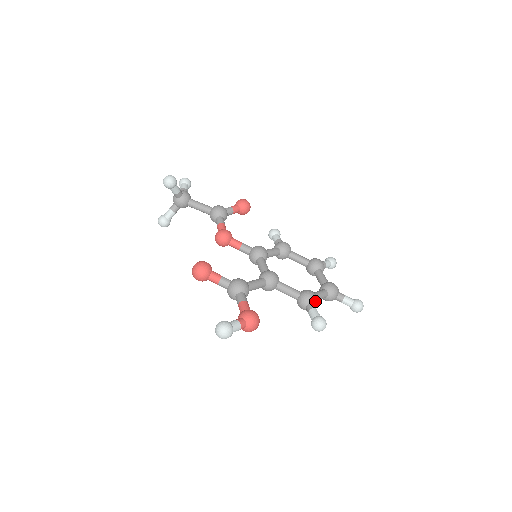
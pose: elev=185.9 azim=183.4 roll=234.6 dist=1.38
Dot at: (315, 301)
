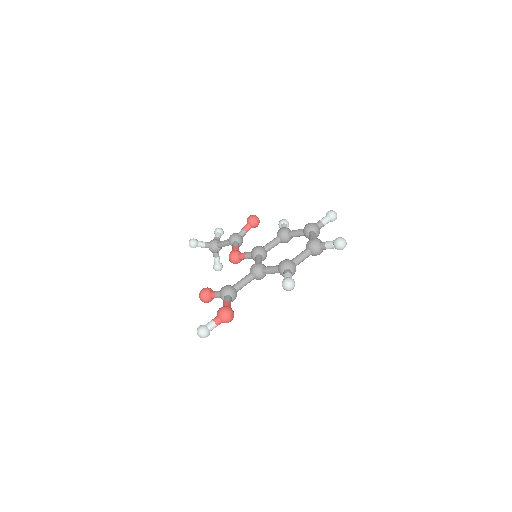
Dot at: (288, 266)
